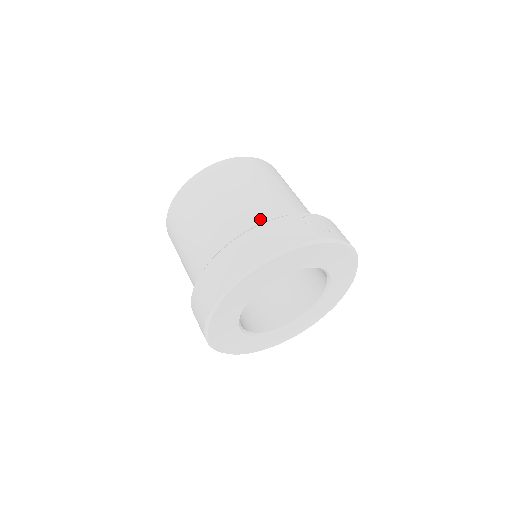
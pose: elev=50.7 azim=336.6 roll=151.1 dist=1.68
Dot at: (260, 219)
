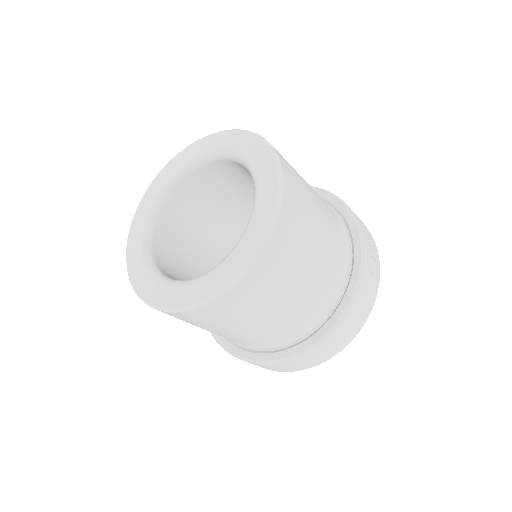
Dot at: (332, 292)
